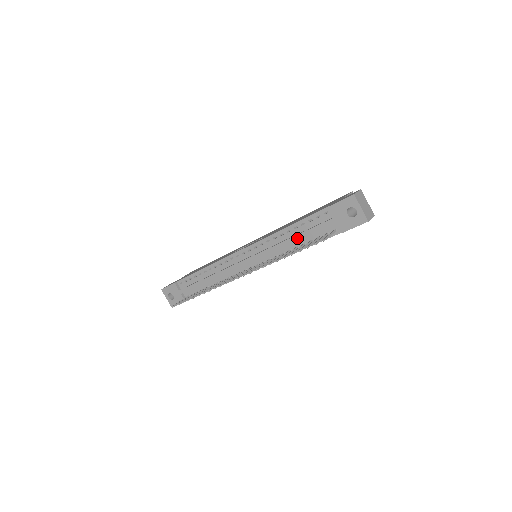
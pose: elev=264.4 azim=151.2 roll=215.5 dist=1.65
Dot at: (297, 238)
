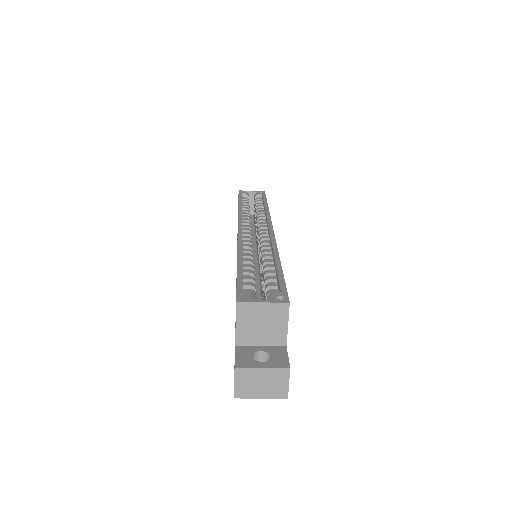
Dot at: occluded
